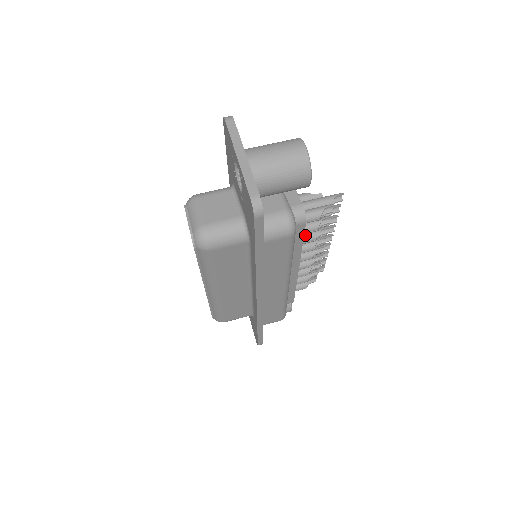
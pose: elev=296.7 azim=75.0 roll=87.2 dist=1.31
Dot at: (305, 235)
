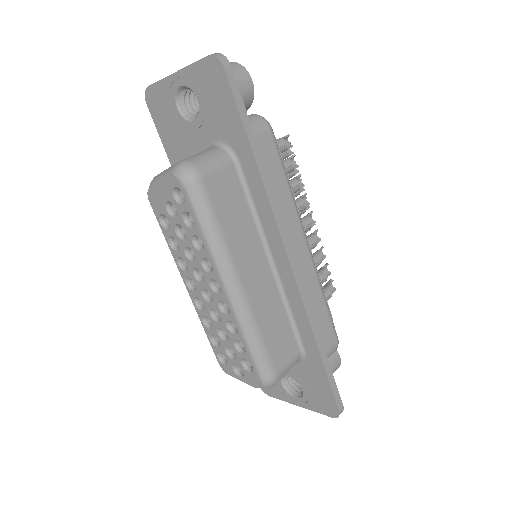
Dot at: occluded
